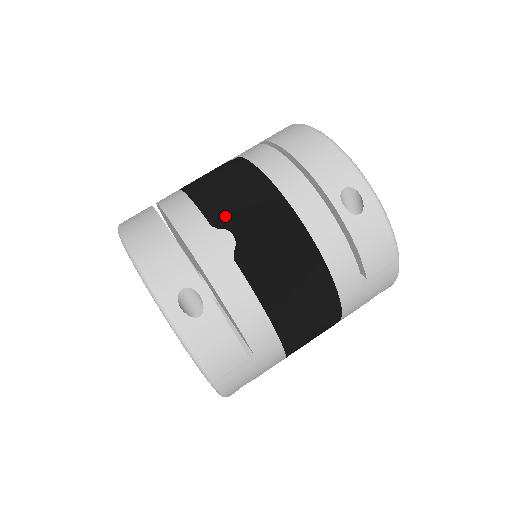
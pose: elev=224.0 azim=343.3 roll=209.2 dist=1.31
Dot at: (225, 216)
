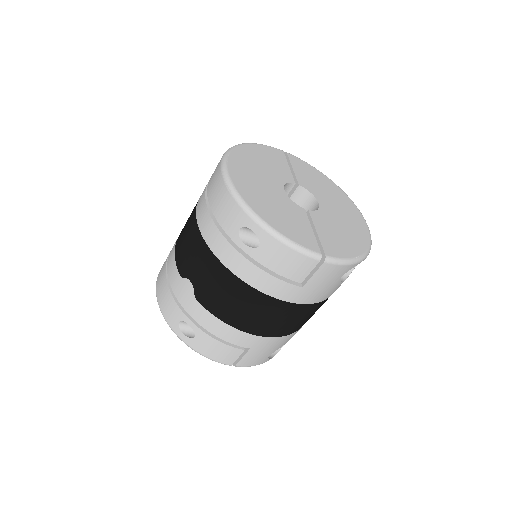
Dot at: (185, 268)
